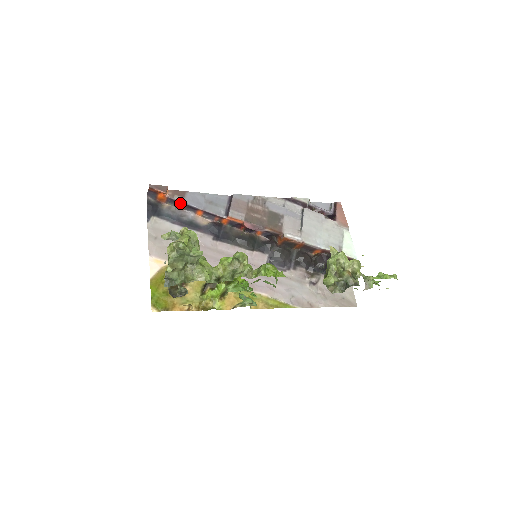
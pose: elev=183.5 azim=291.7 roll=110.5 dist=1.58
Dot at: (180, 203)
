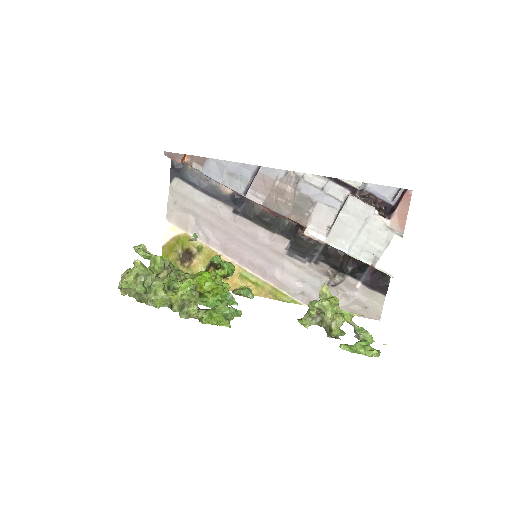
Dot at: occluded
